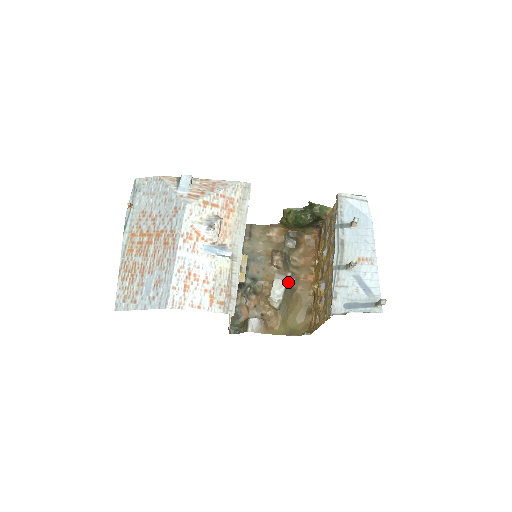
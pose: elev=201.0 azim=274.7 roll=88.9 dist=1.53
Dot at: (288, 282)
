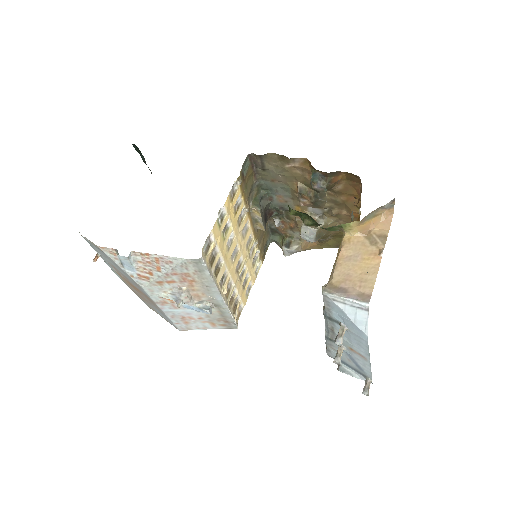
Dot at: (321, 226)
